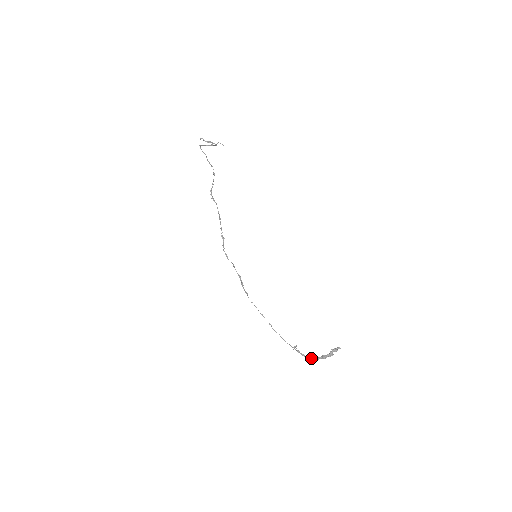
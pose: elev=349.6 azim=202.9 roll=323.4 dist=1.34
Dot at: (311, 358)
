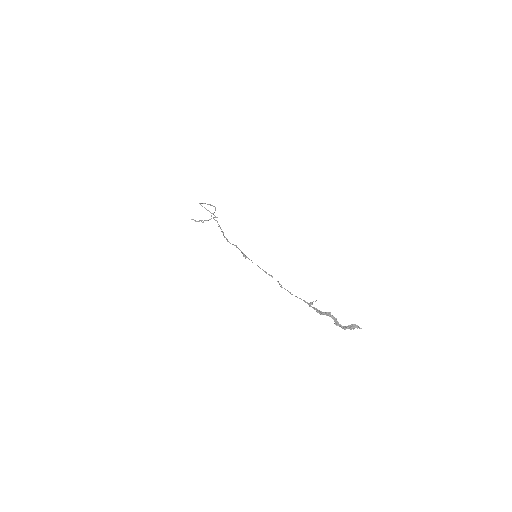
Dot at: (331, 317)
